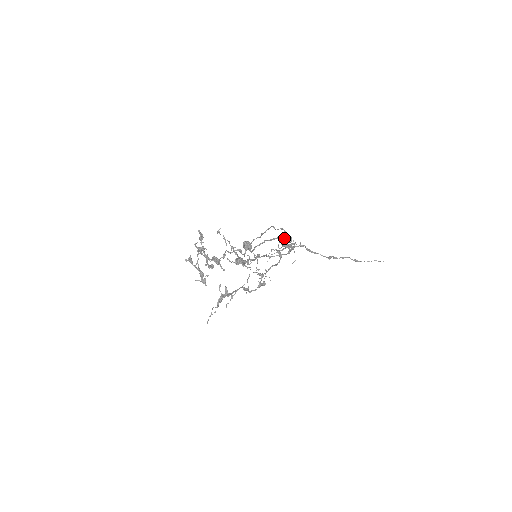
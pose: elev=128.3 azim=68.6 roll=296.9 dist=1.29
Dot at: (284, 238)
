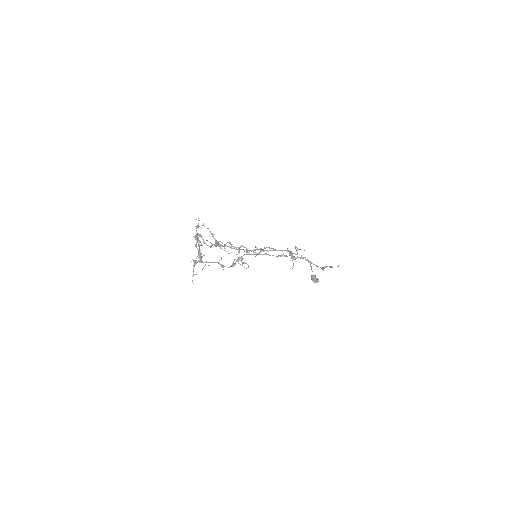
Dot at: (287, 249)
